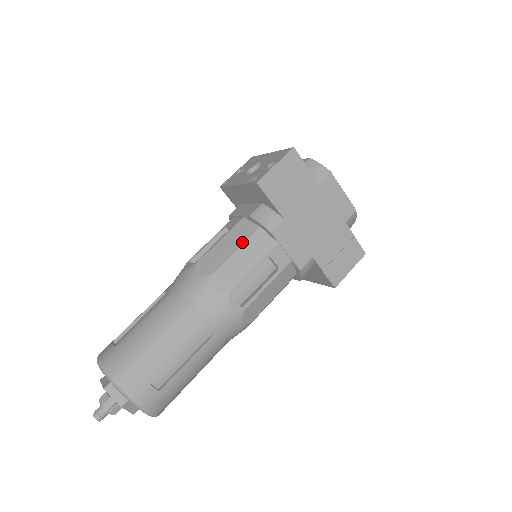
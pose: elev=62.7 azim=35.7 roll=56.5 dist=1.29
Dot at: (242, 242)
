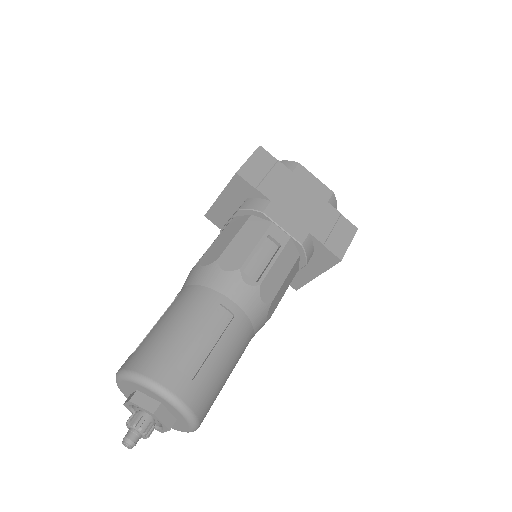
Dot at: (238, 229)
